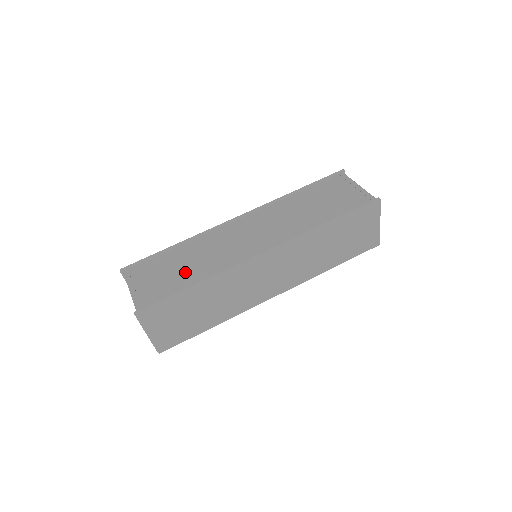
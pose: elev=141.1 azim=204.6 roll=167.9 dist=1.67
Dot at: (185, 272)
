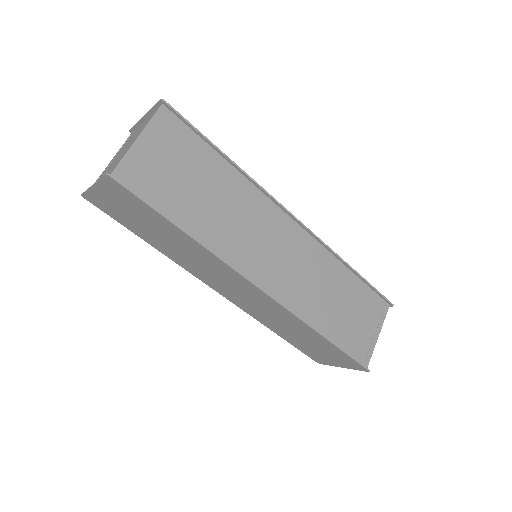
Dot at: (197, 202)
